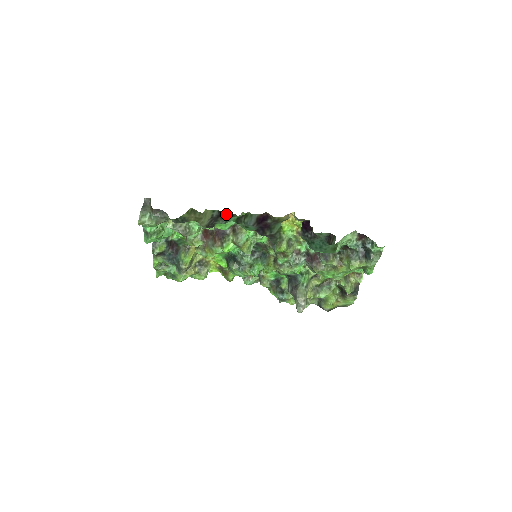
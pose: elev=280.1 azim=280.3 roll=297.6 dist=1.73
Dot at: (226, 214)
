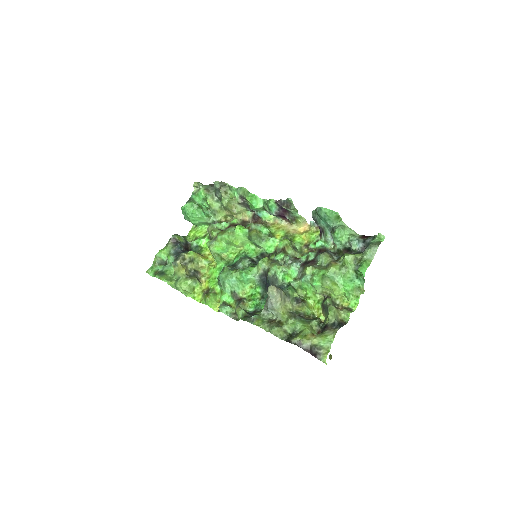
Dot at: (255, 218)
